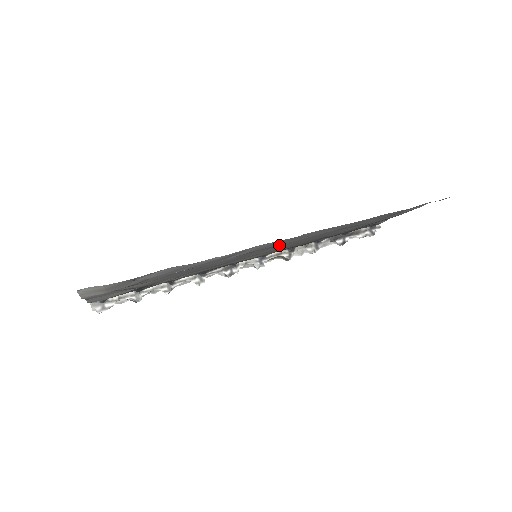
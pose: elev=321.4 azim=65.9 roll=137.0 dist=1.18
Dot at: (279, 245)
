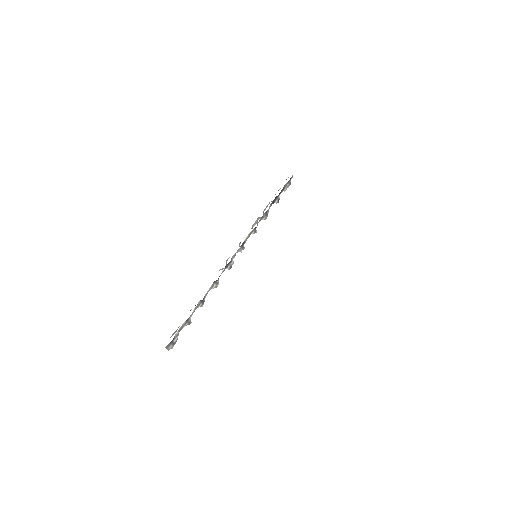
Dot at: occluded
